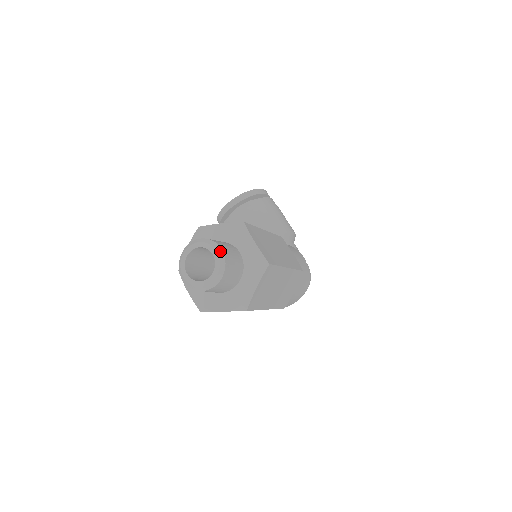
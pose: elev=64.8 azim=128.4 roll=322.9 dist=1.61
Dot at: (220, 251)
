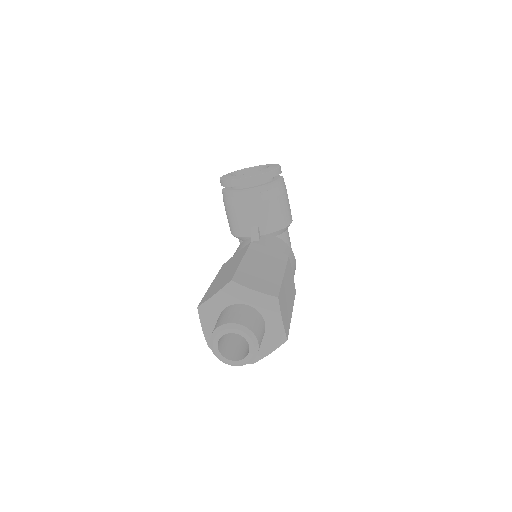
Dot at: (256, 344)
